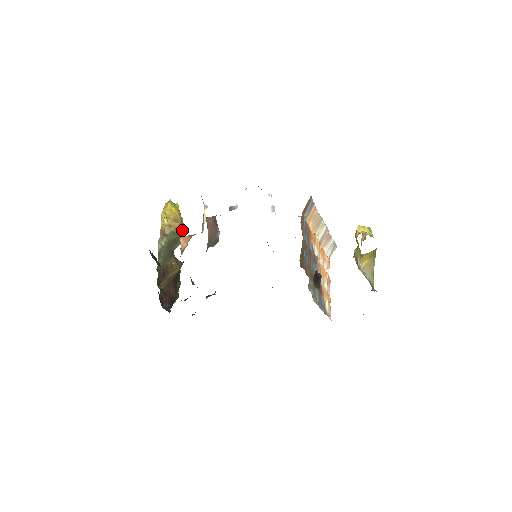
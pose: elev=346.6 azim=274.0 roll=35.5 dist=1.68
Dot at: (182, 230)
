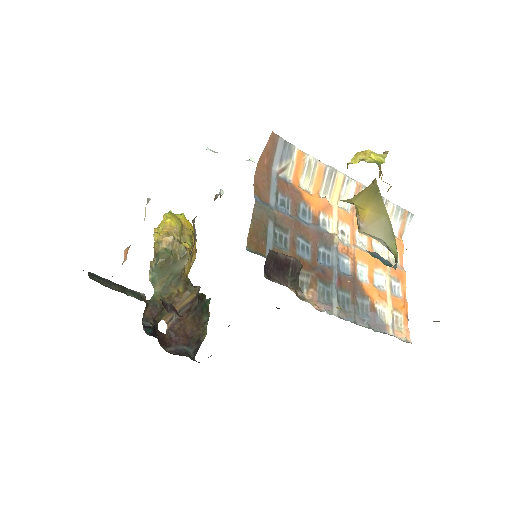
Dot at: (179, 244)
